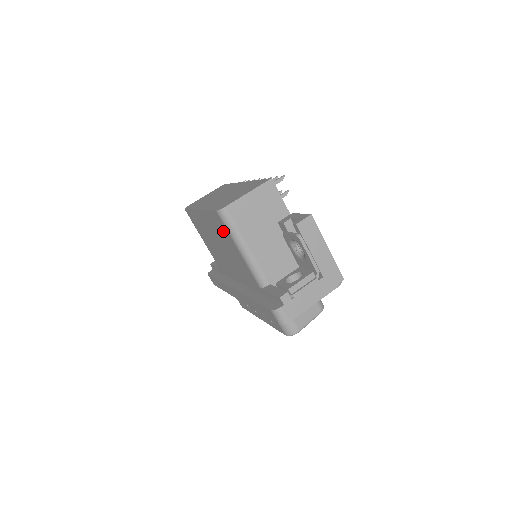
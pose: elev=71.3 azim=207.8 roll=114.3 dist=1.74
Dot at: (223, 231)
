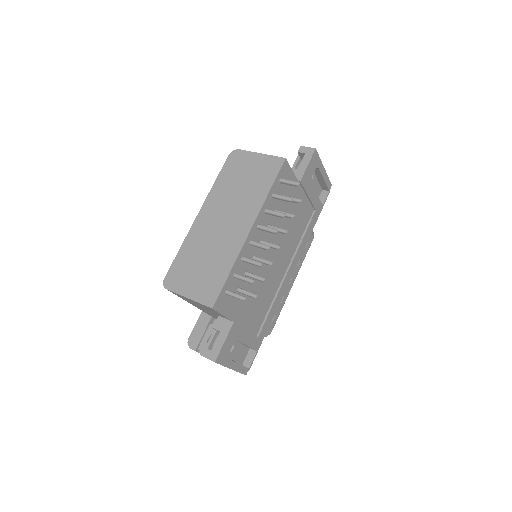
Dot at: occluded
